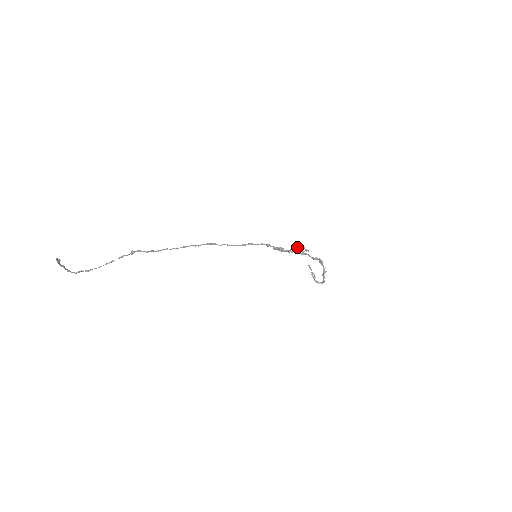
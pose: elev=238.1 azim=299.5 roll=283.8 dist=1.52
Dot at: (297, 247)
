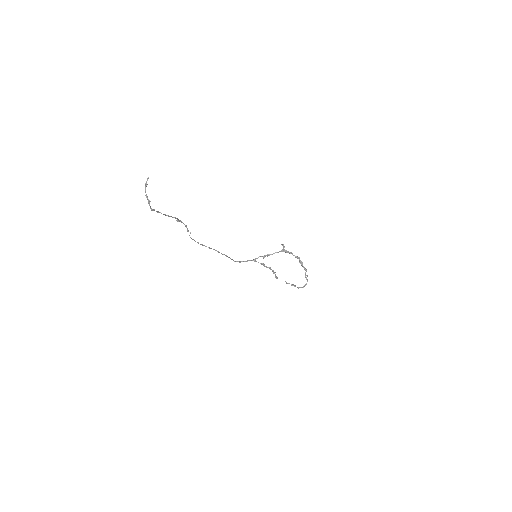
Dot at: (283, 247)
